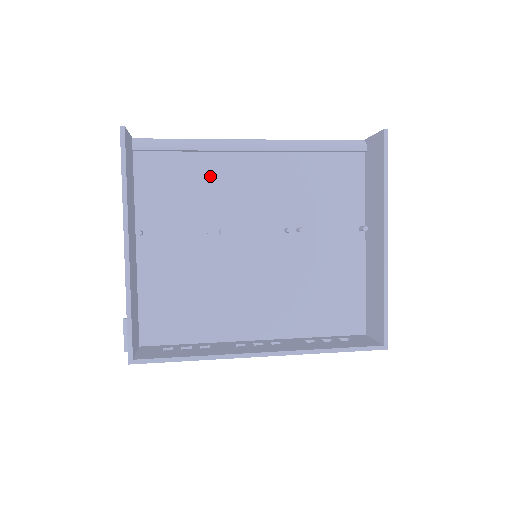
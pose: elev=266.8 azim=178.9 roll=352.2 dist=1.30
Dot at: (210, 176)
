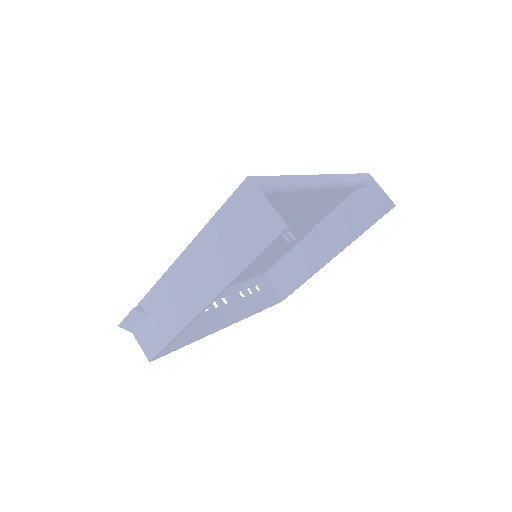
Dot at: (276, 206)
